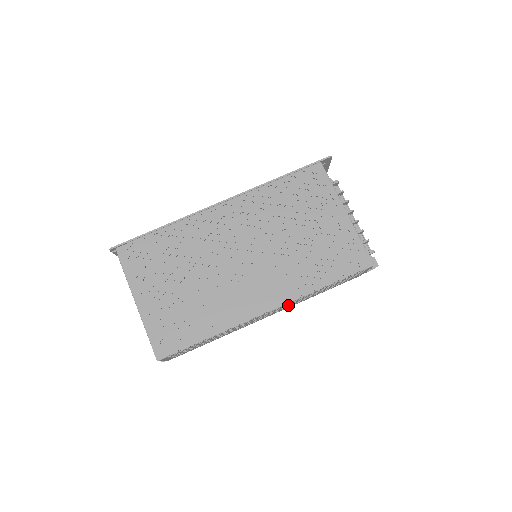
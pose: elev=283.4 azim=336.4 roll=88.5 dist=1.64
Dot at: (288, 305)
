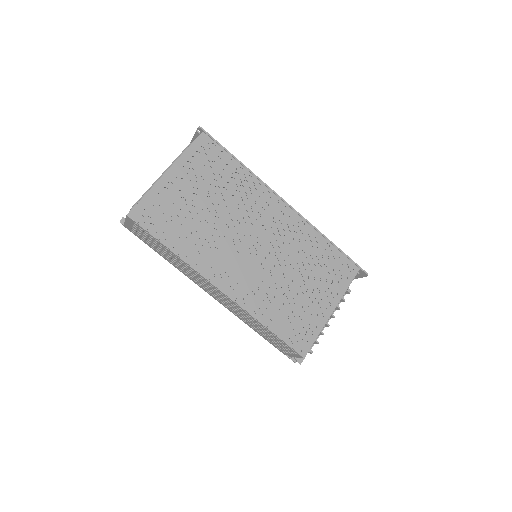
Dot at: (231, 305)
